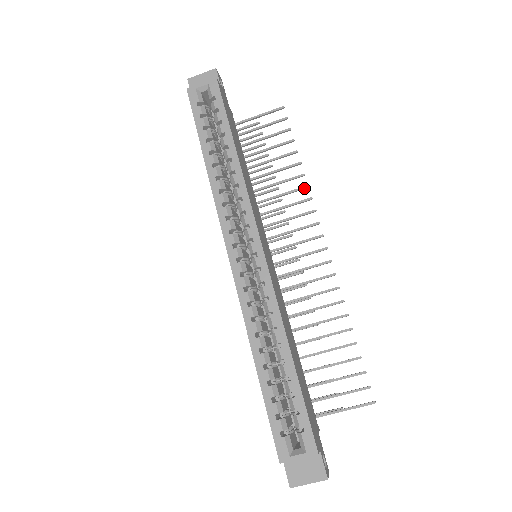
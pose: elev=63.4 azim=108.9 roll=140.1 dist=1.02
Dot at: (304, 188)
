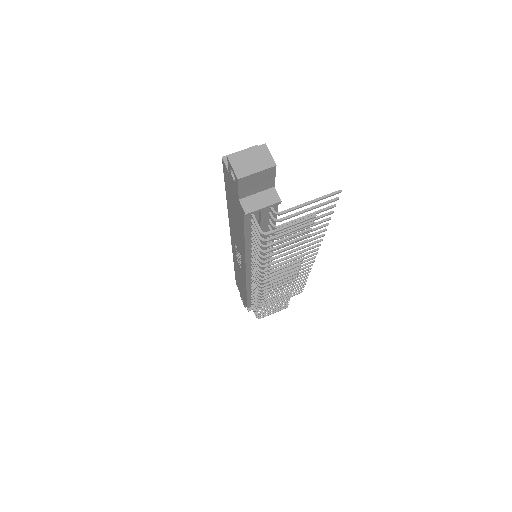
Dot at: (307, 272)
